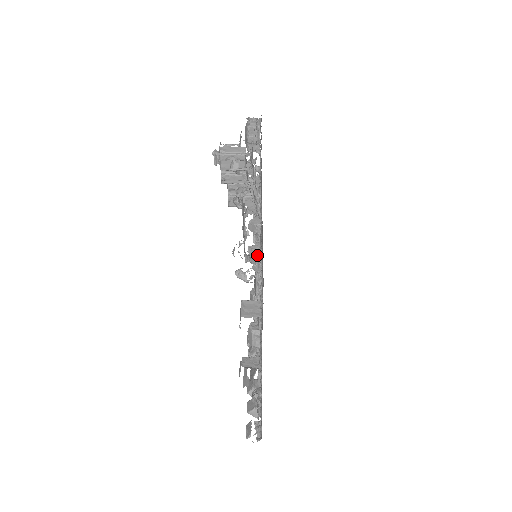
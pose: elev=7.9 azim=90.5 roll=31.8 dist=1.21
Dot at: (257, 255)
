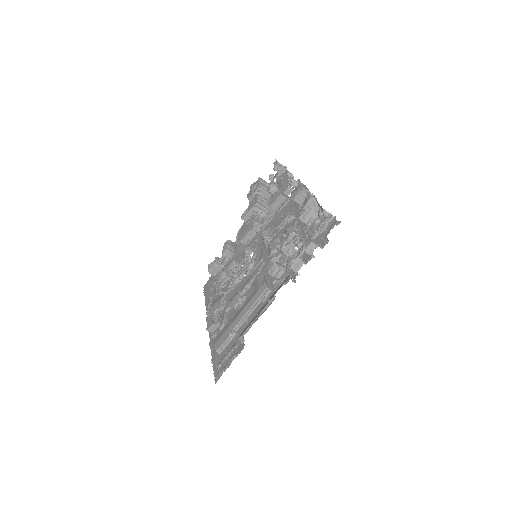
Dot at: (269, 232)
